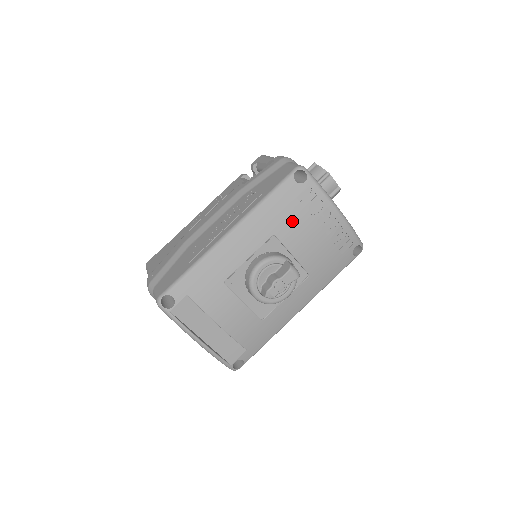
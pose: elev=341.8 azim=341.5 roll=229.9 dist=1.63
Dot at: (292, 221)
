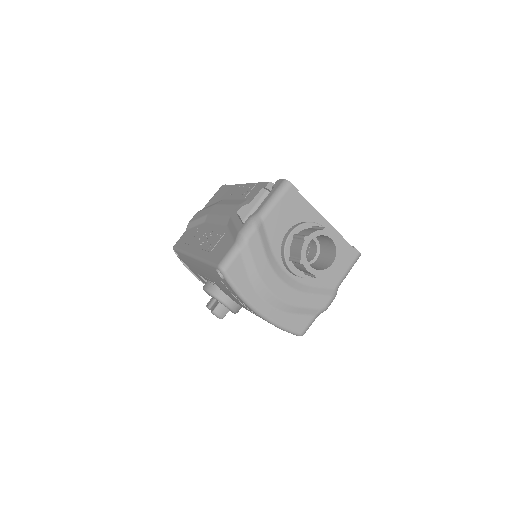
Dot at: (223, 288)
